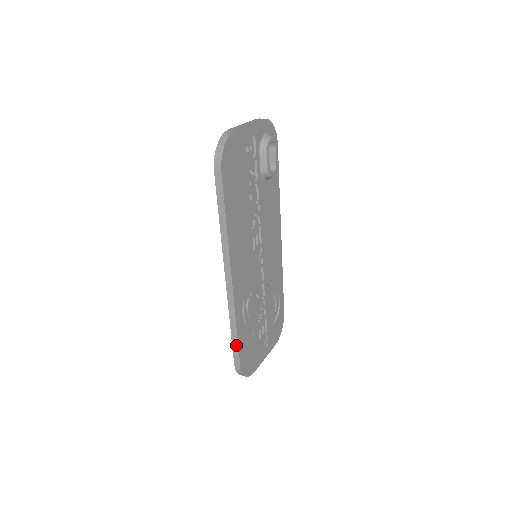
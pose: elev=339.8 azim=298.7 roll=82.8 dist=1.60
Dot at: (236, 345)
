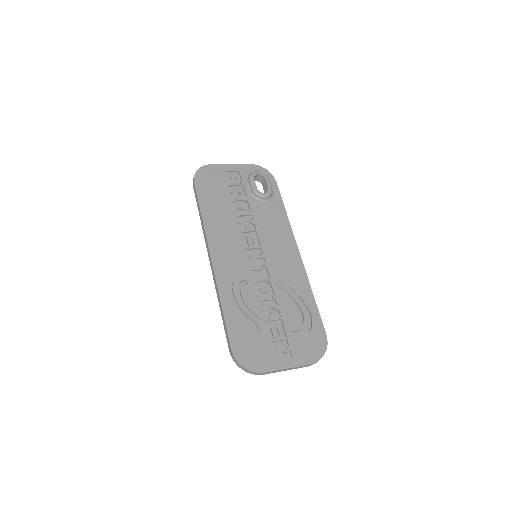
Dot at: (225, 324)
